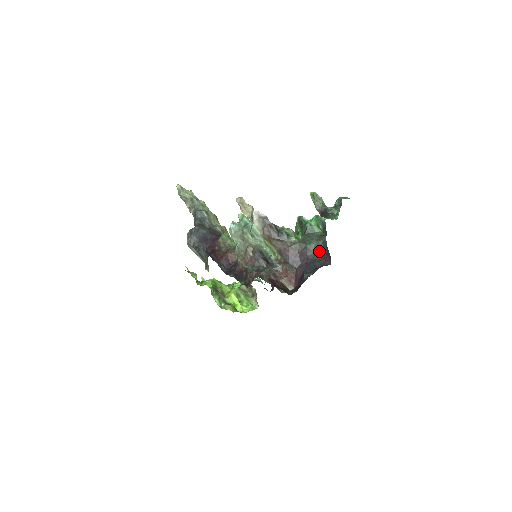
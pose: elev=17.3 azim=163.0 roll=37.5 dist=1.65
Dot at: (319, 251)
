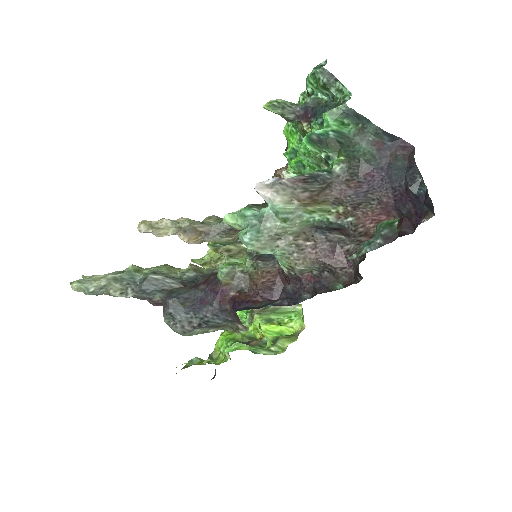
Dot at: (379, 149)
